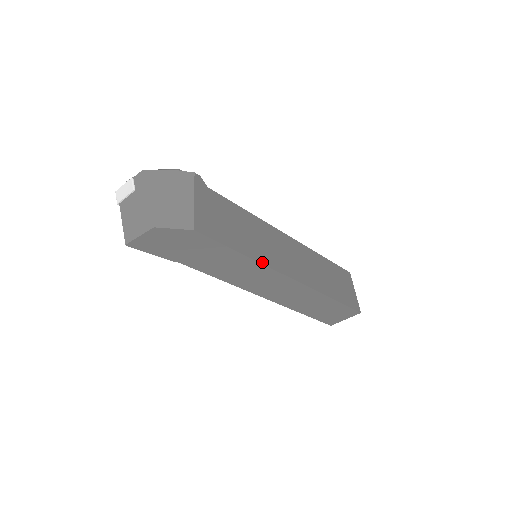
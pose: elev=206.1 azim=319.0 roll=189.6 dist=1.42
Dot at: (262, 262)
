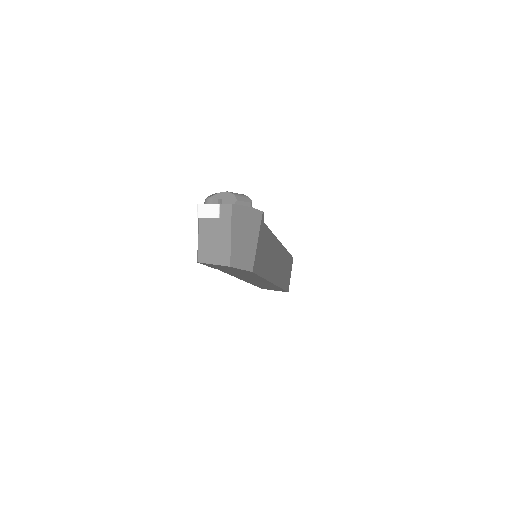
Dot at: (268, 279)
